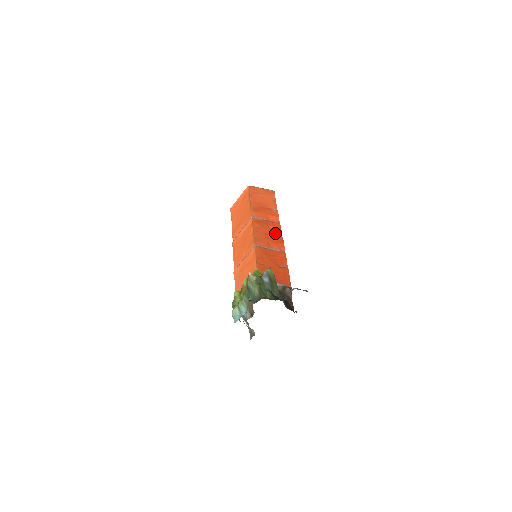
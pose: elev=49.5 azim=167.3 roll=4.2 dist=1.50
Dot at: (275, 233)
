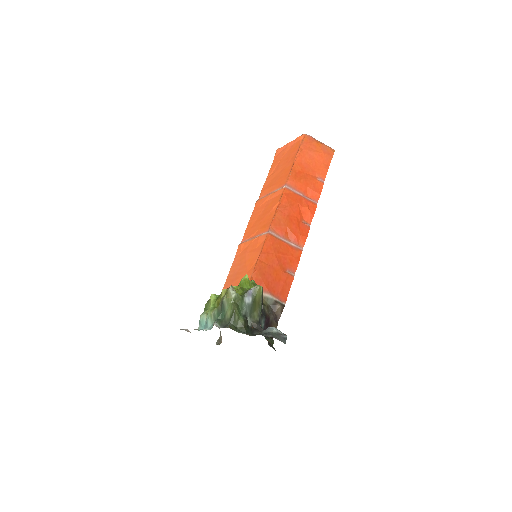
Dot at: (304, 218)
